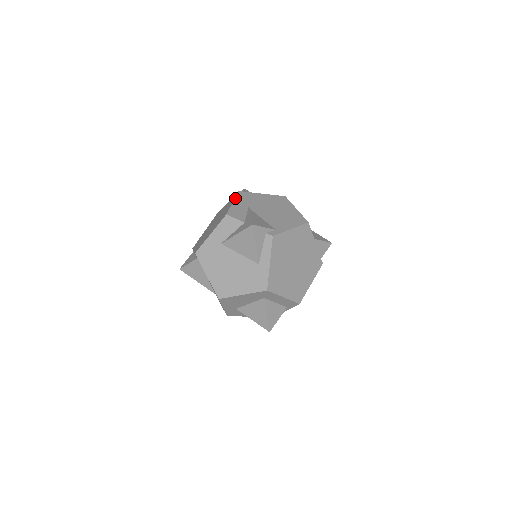
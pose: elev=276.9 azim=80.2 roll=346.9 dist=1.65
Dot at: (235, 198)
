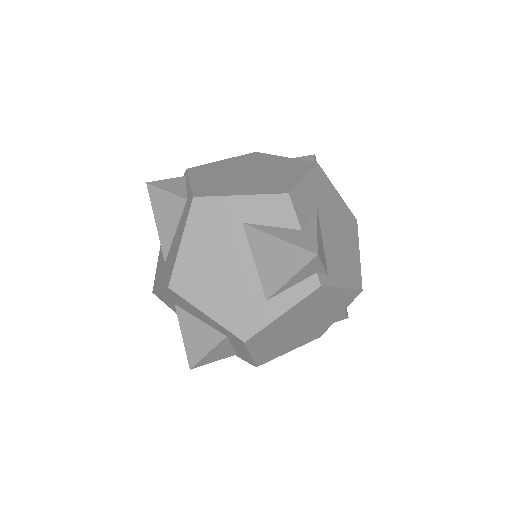
Dot at: (310, 172)
